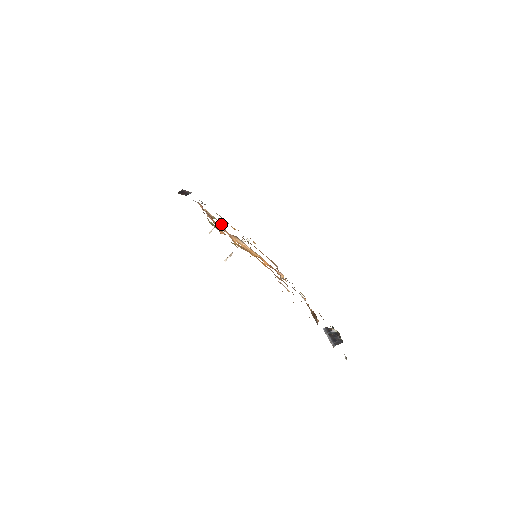
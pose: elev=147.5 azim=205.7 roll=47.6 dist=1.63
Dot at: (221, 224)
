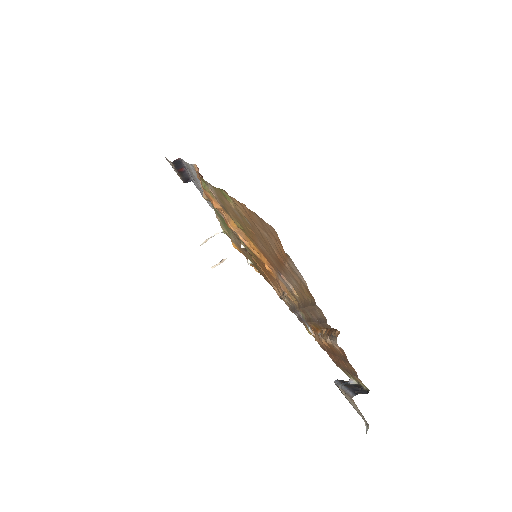
Dot at: occluded
